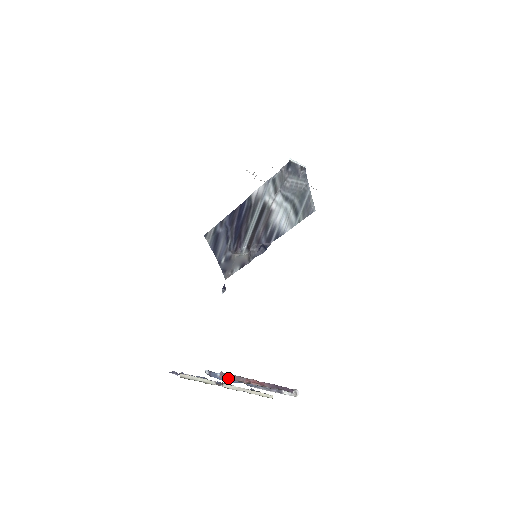
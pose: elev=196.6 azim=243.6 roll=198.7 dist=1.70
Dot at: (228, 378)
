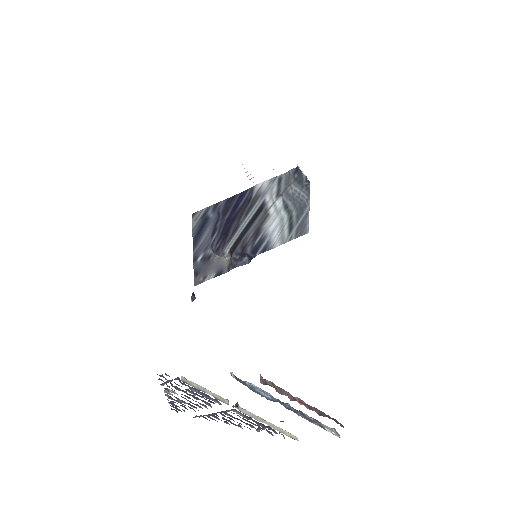
Dot at: (273, 386)
